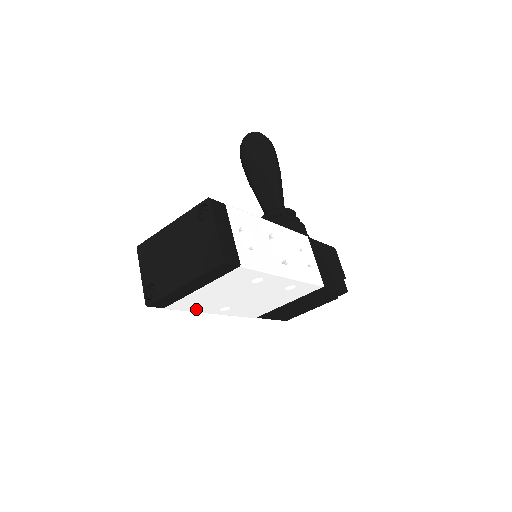
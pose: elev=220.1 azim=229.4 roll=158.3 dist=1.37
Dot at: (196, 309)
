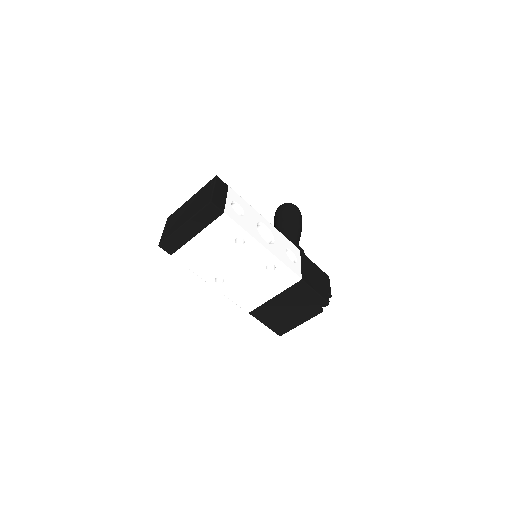
Dot at: (196, 269)
